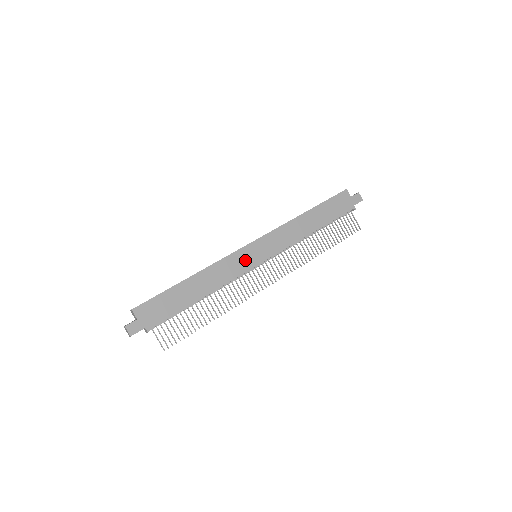
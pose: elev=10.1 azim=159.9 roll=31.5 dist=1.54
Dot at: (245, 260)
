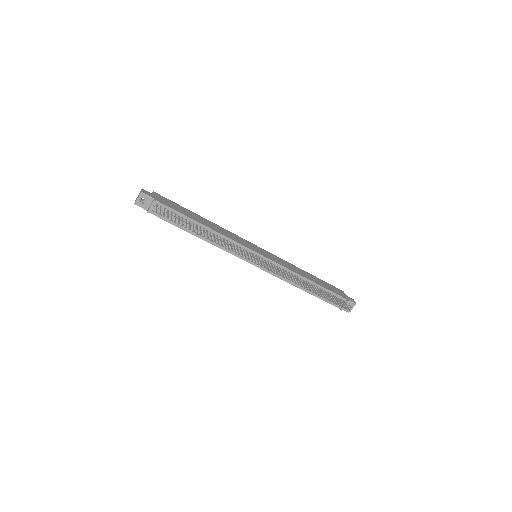
Dot at: (248, 245)
